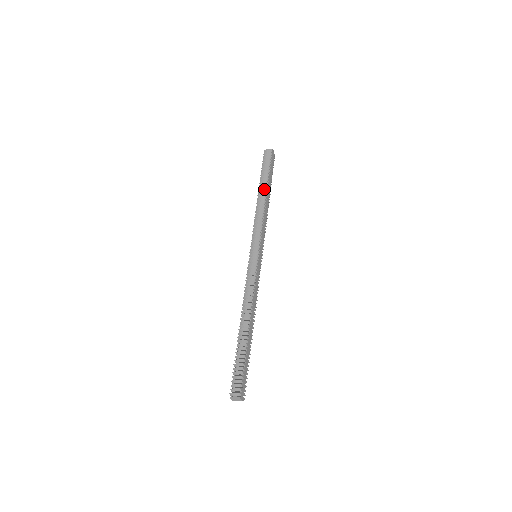
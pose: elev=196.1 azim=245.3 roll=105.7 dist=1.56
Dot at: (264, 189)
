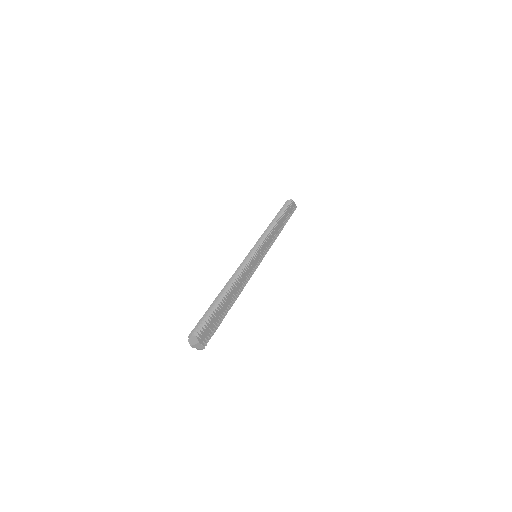
Dot at: (277, 218)
